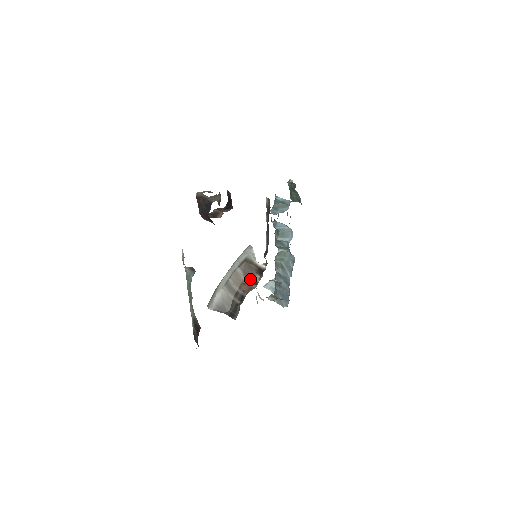
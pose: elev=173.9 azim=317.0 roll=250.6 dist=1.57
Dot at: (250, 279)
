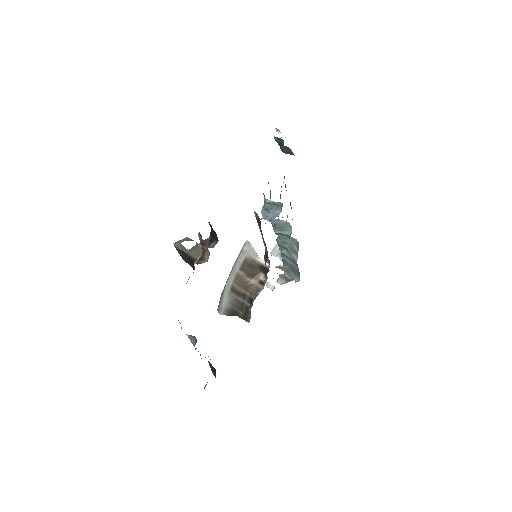
Dot at: (255, 279)
